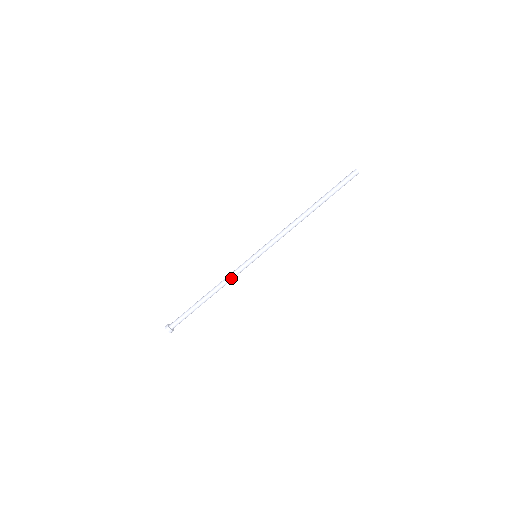
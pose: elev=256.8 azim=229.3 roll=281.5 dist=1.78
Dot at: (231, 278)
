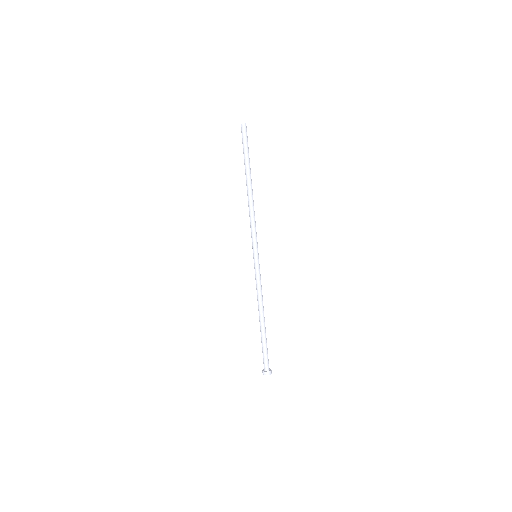
Dot at: (257, 290)
